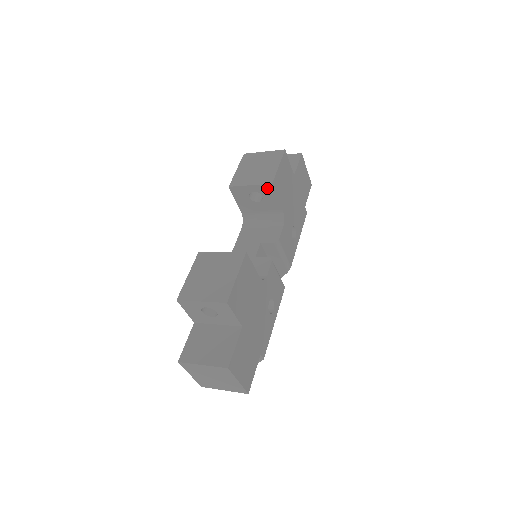
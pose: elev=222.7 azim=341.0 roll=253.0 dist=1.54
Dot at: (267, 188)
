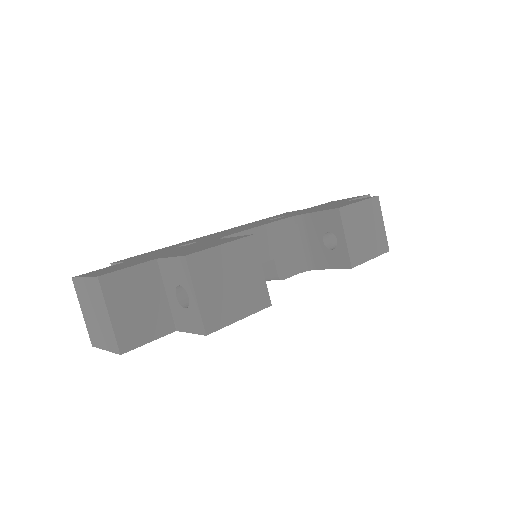
Dot at: (345, 260)
